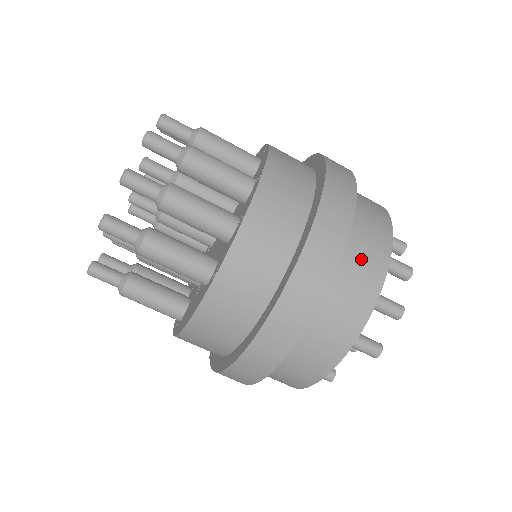
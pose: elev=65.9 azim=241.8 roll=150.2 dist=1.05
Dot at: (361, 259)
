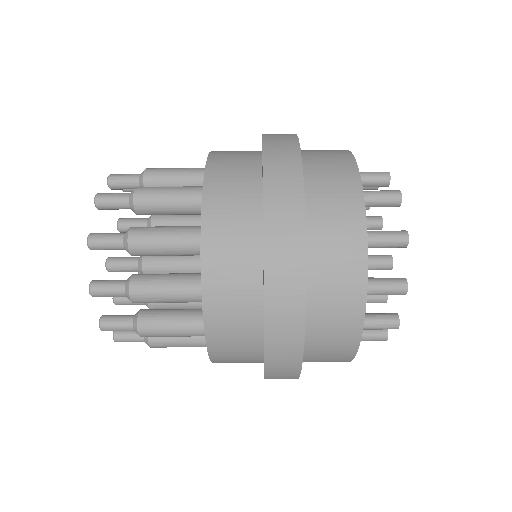
Dot at: (323, 361)
